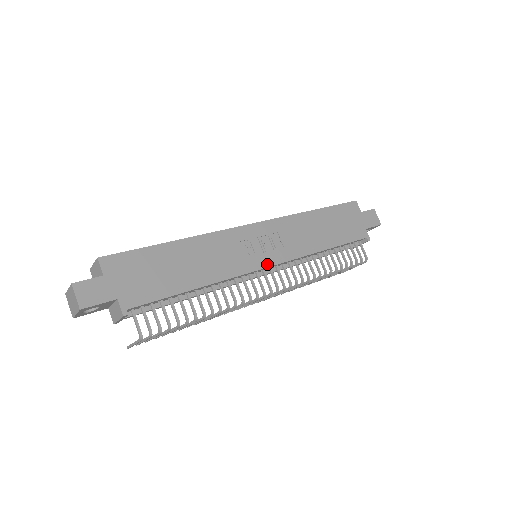
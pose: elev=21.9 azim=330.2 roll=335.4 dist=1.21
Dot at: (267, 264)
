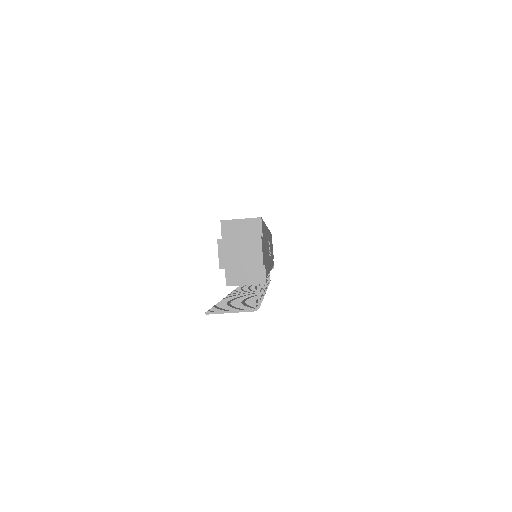
Dot at: occluded
